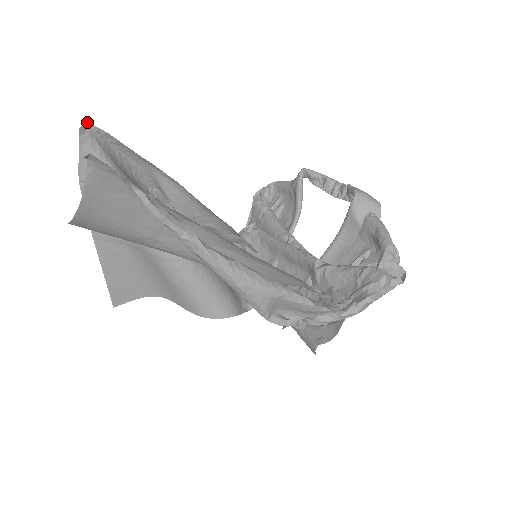
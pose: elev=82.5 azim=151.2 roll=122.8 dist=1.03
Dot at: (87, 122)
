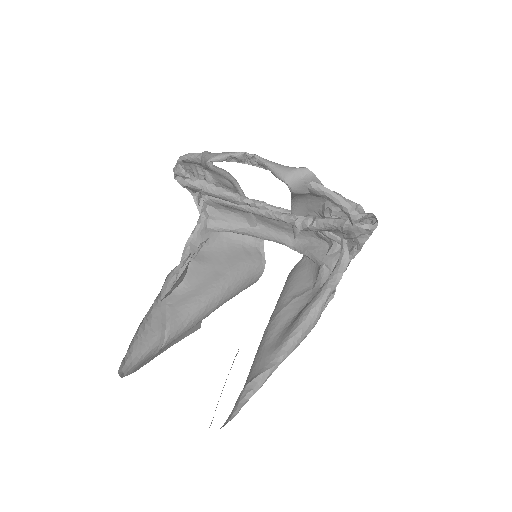
Dot at: occluded
